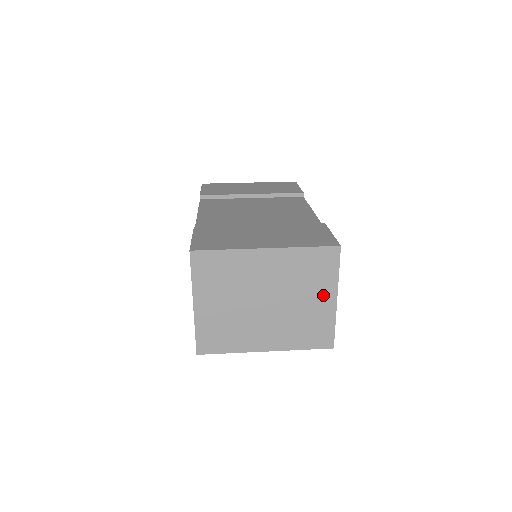
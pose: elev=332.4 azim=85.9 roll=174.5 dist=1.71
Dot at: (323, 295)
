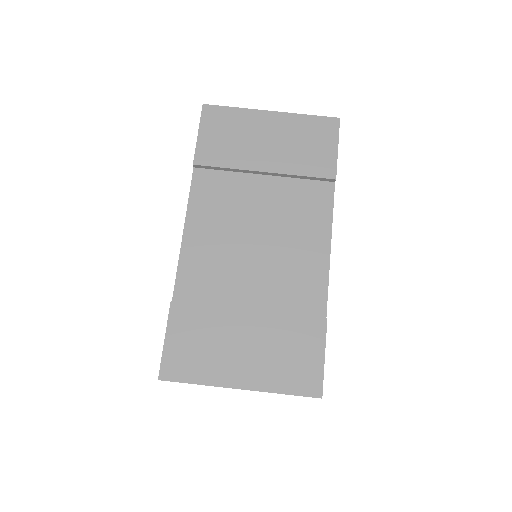
Dot at: occluded
